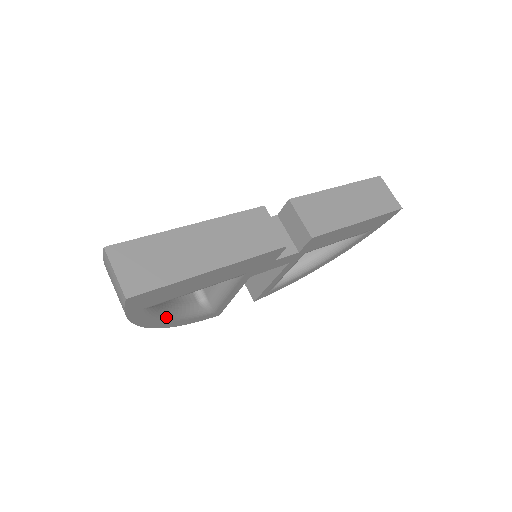
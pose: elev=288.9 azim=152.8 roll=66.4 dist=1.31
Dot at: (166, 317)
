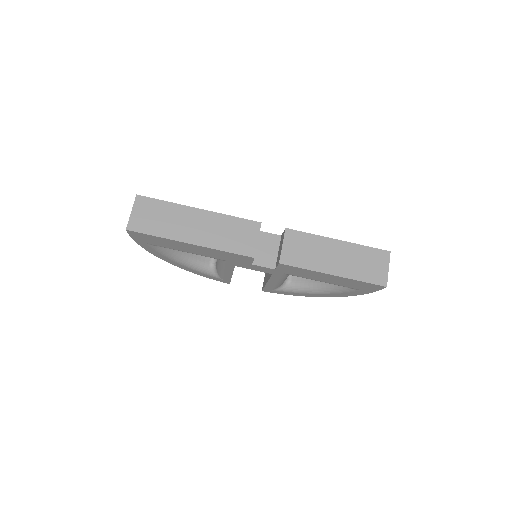
Dot at: (174, 259)
